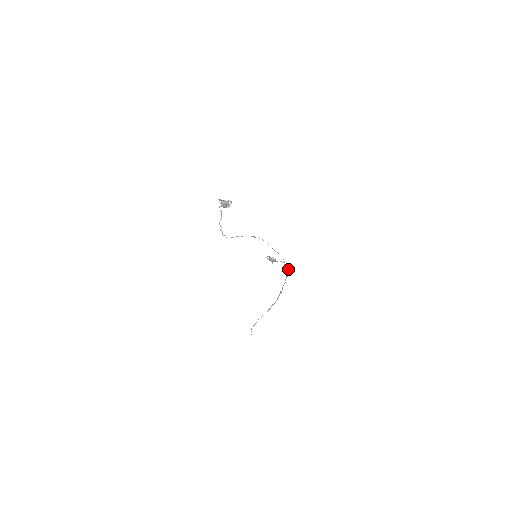
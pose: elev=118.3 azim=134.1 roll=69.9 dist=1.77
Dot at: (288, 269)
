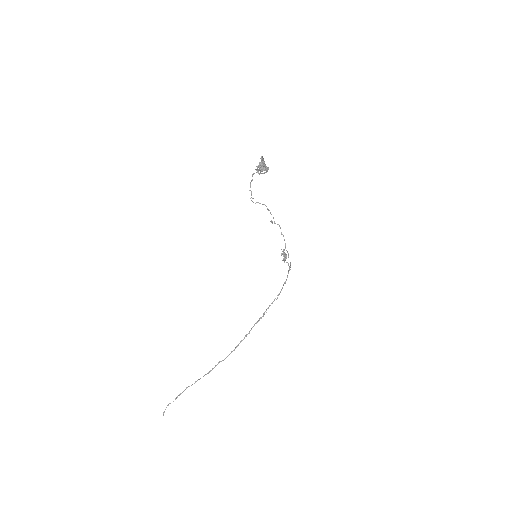
Dot at: (281, 289)
